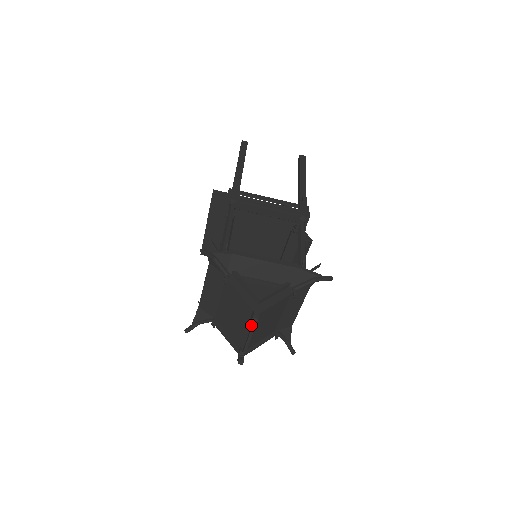
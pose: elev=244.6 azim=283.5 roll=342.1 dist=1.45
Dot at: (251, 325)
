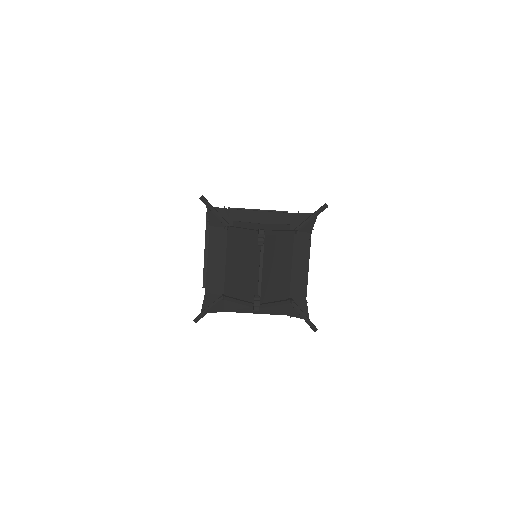
Dot at: (258, 237)
